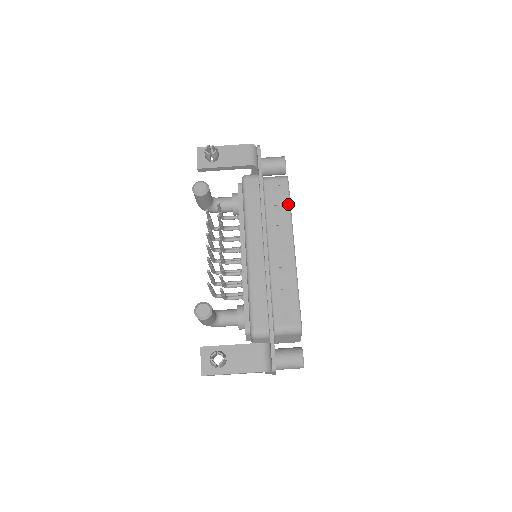
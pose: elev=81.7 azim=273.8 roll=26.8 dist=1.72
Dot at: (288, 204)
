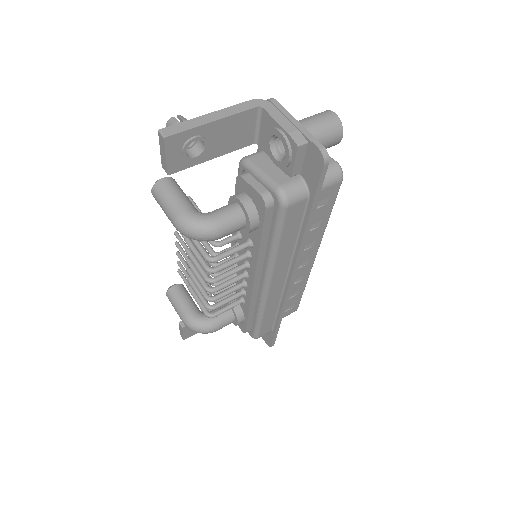
Dot at: occluded
